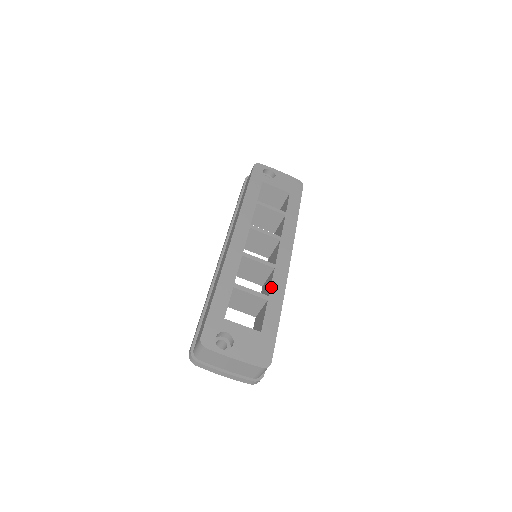
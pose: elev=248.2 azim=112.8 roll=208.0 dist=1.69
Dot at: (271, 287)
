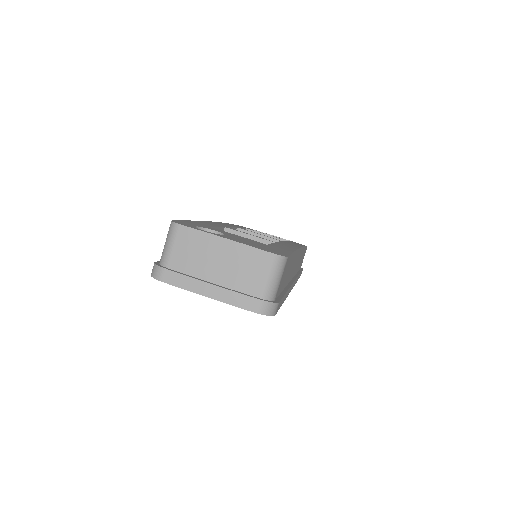
Dot at: (278, 242)
